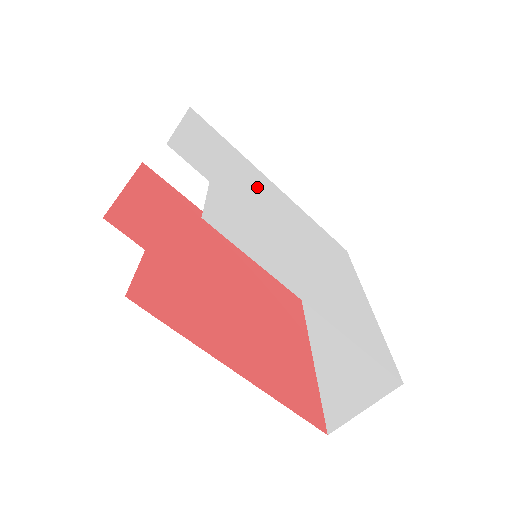
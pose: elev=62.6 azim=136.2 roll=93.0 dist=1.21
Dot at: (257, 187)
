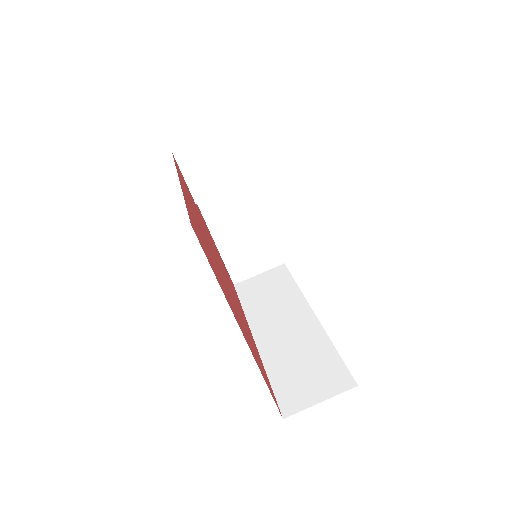
Dot at: occluded
